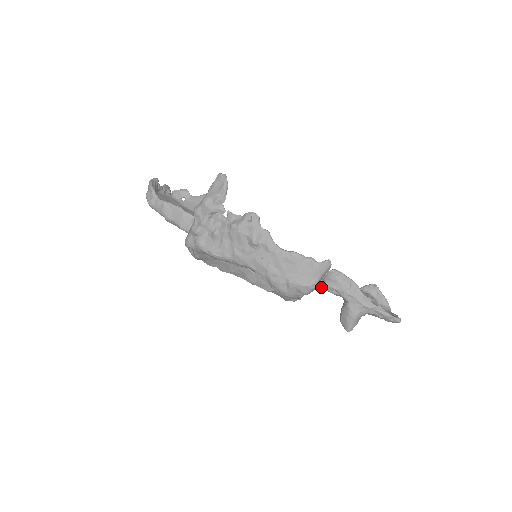
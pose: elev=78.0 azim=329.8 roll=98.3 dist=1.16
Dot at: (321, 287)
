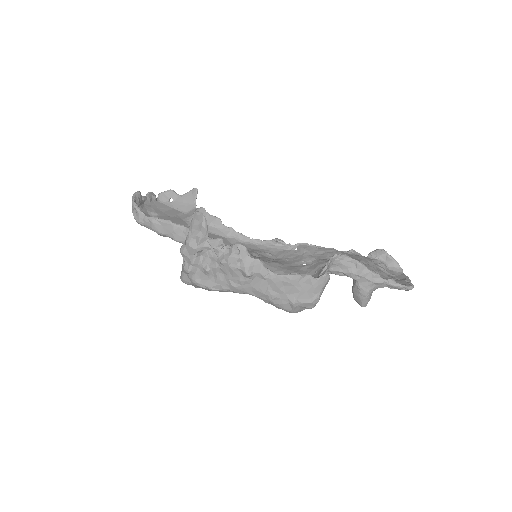
Dot at: (327, 272)
